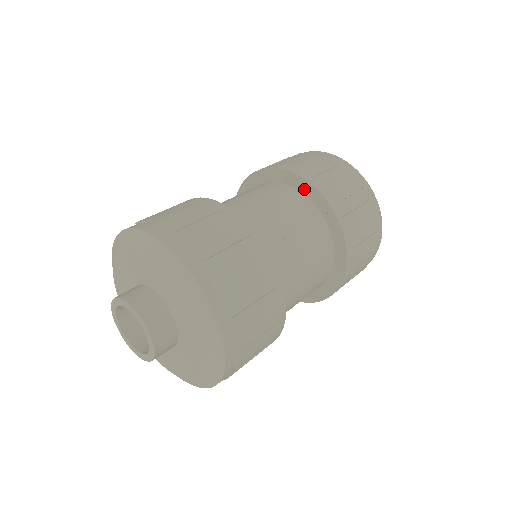
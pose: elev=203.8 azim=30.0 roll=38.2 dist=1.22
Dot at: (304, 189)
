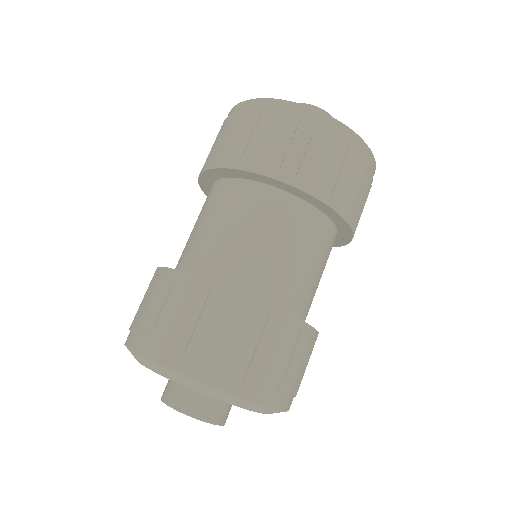
Dot at: (218, 175)
